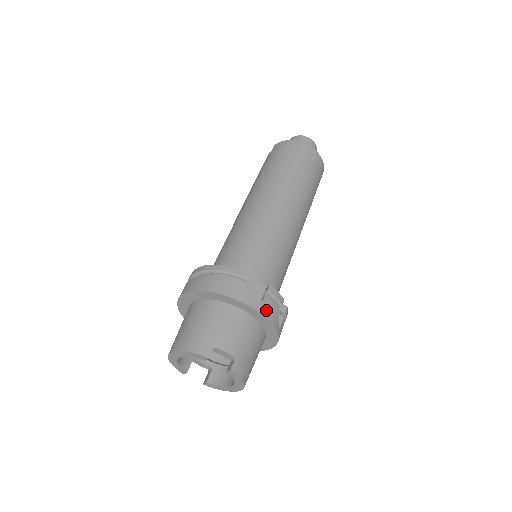
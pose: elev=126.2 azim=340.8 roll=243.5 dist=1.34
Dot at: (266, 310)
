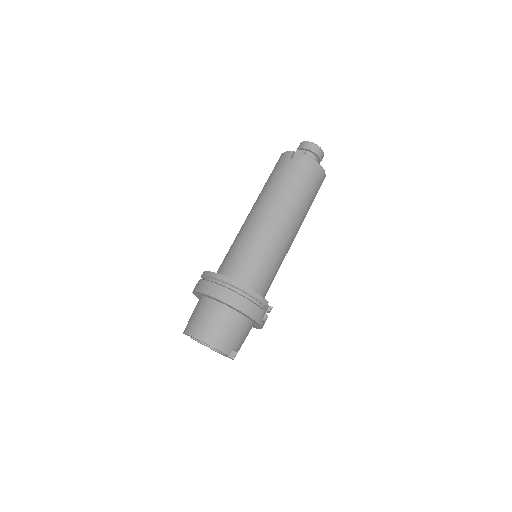
Dot at: occluded
